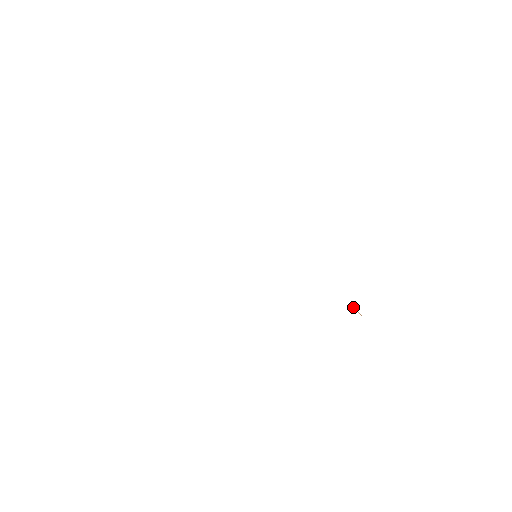
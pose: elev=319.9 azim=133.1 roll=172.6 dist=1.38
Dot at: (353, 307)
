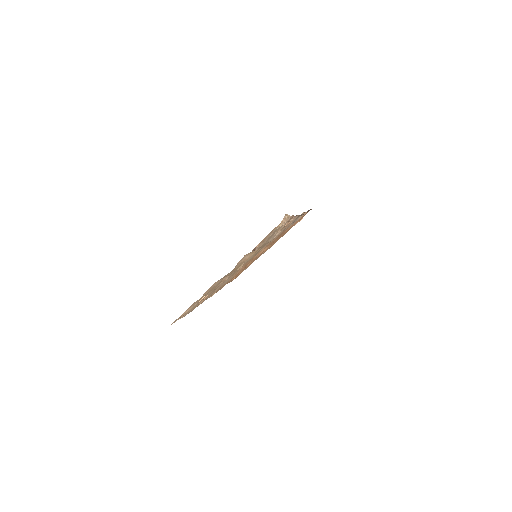
Dot at: occluded
